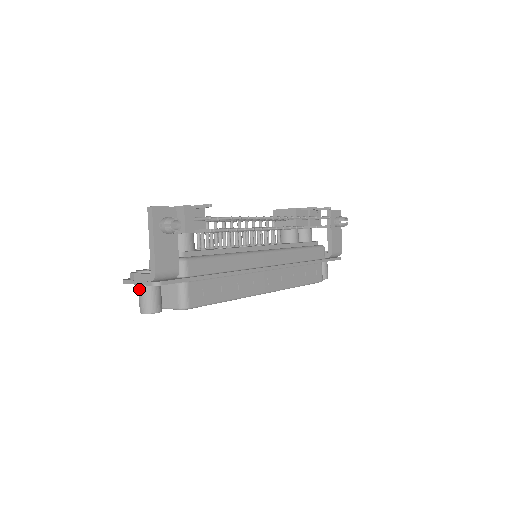
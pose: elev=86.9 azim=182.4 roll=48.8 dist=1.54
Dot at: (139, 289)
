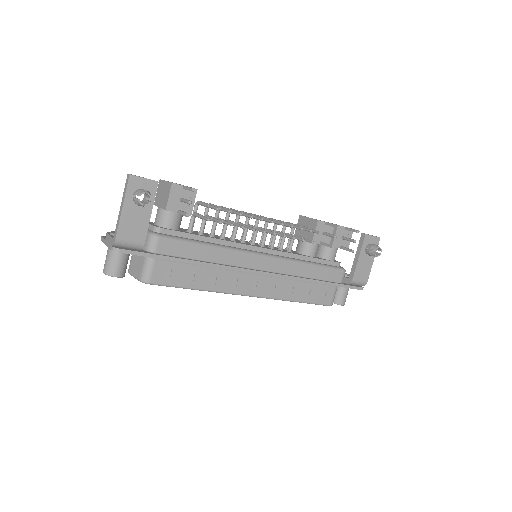
Dot at: occluded
